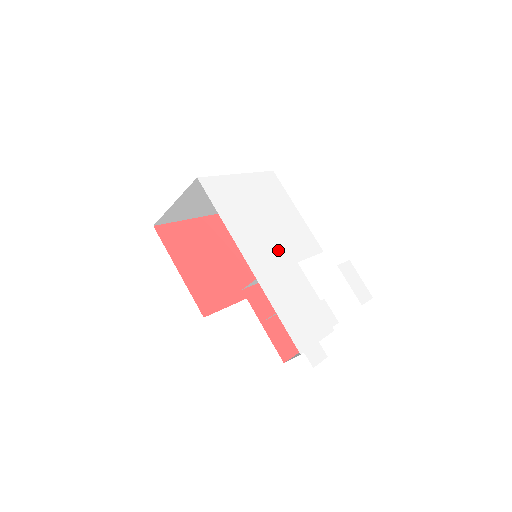
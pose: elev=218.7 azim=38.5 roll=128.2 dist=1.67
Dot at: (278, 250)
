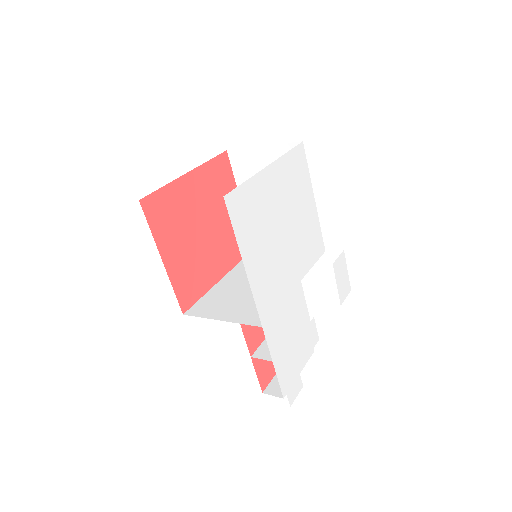
Dot at: (287, 273)
